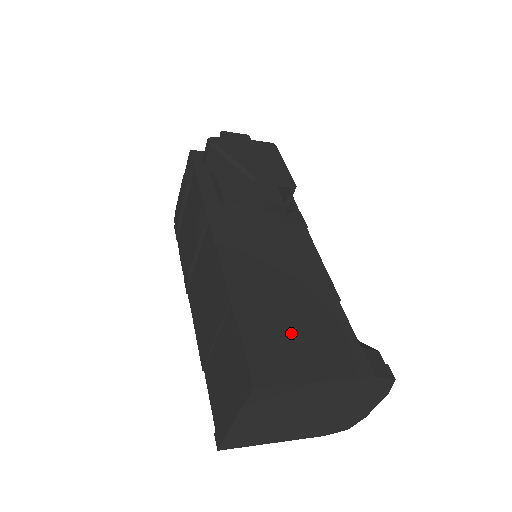
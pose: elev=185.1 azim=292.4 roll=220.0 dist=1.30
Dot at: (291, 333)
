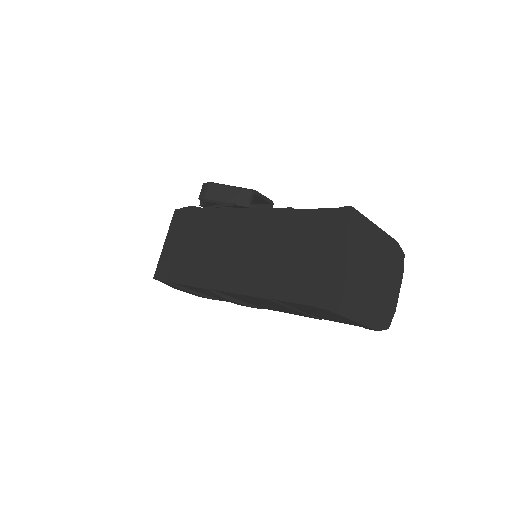
Dot at: occluded
